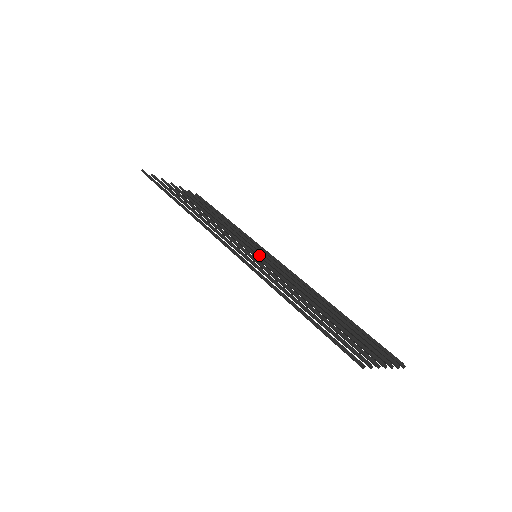
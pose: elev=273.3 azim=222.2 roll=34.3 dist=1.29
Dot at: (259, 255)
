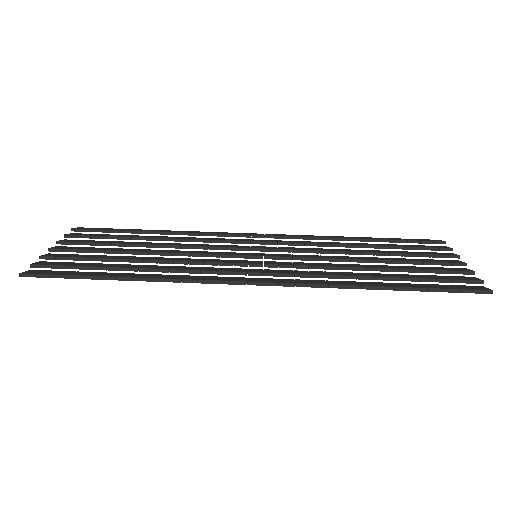
Dot at: occluded
